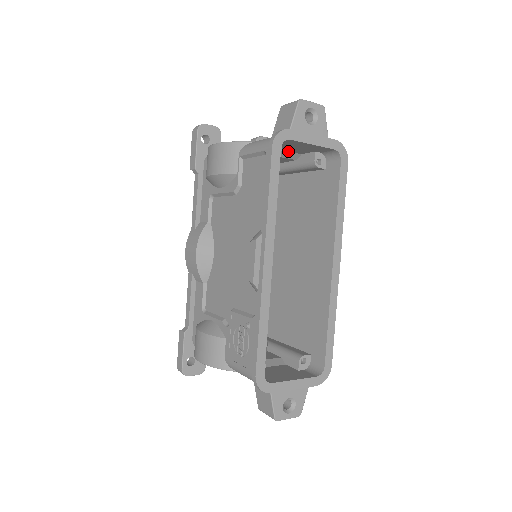
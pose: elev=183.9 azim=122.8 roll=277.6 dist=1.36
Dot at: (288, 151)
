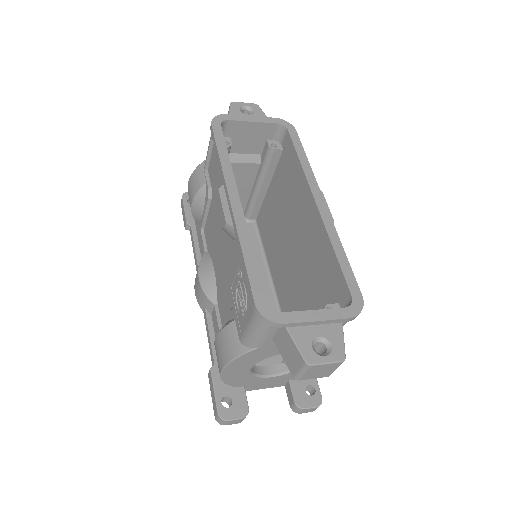
Dot at: (247, 154)
